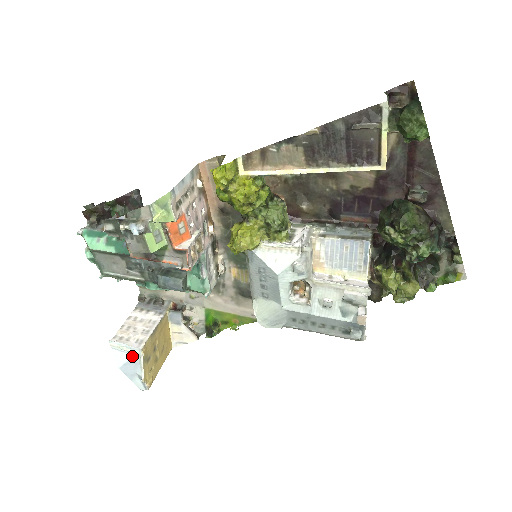
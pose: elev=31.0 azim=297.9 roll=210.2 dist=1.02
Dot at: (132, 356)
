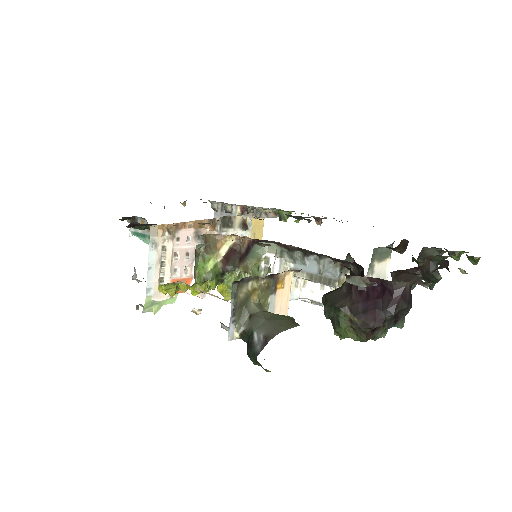
Dot at: occluded
